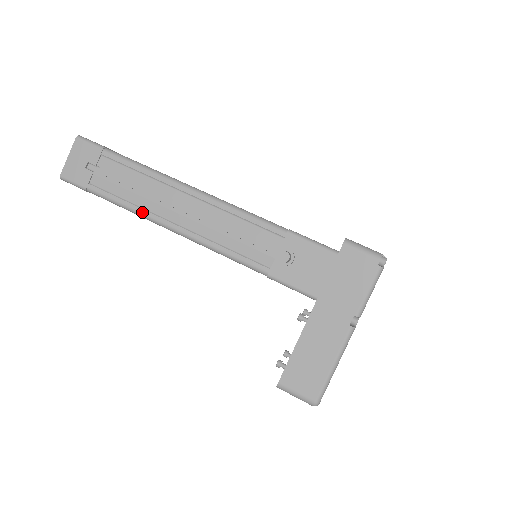
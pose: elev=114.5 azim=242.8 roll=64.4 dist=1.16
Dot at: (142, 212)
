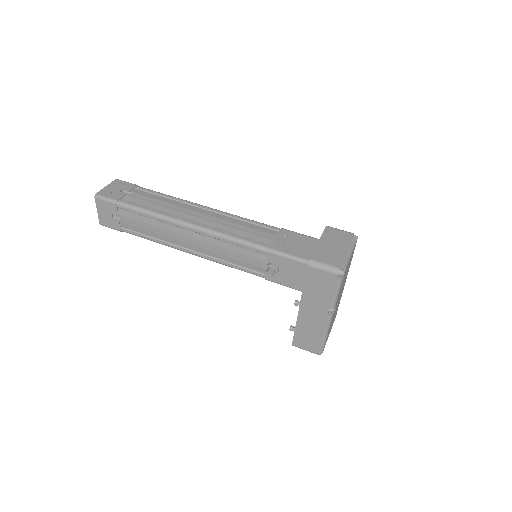
Dot at: (164, 244)
